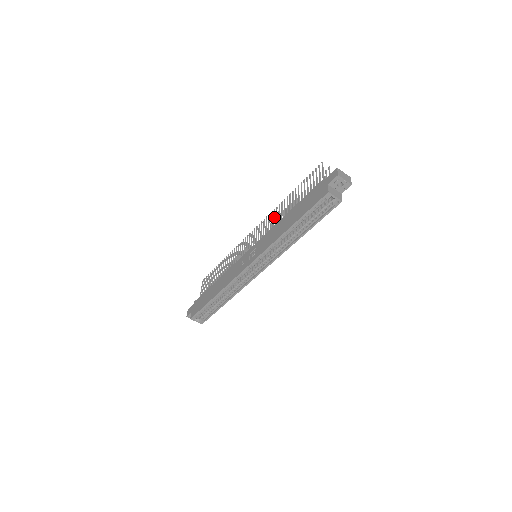
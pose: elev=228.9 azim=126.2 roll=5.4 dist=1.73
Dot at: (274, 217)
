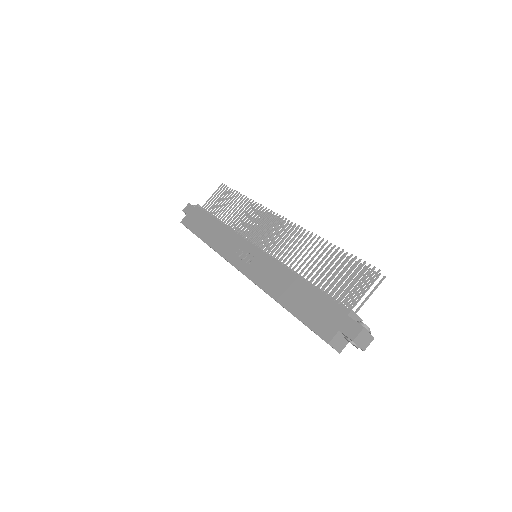
Dot at: occluded
